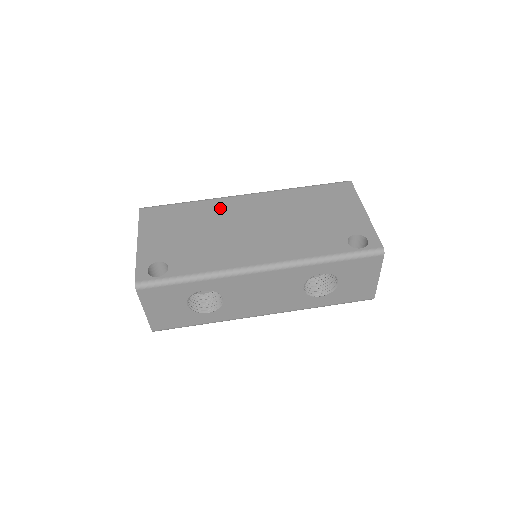
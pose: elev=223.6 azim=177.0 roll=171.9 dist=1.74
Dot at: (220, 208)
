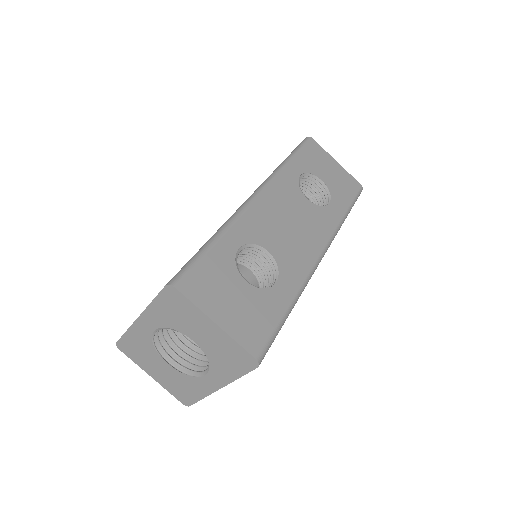
Dot at: occluded
